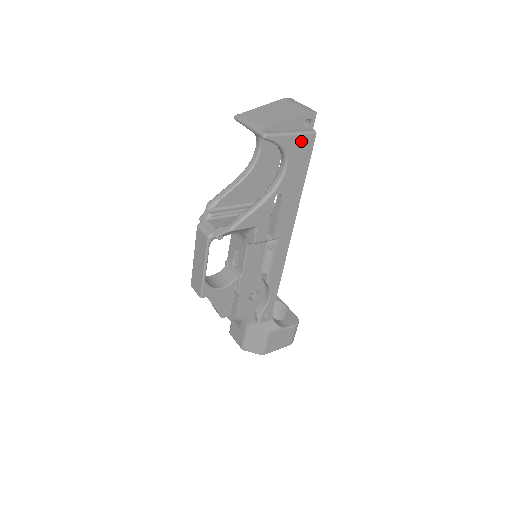
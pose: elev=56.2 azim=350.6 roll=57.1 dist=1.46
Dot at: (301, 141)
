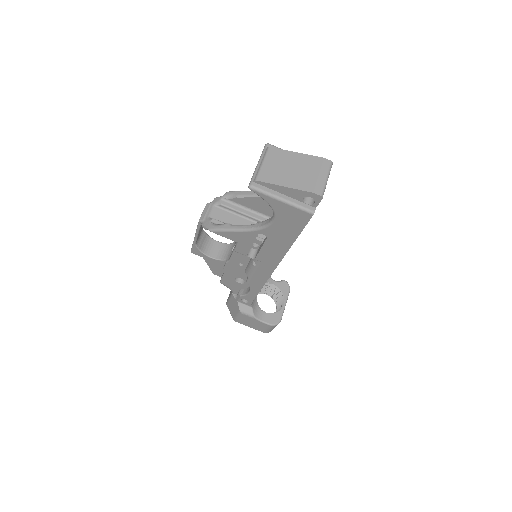
Dot at: (293, 211)
